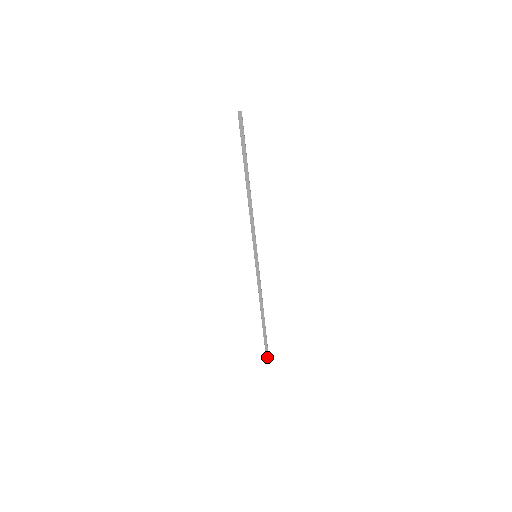
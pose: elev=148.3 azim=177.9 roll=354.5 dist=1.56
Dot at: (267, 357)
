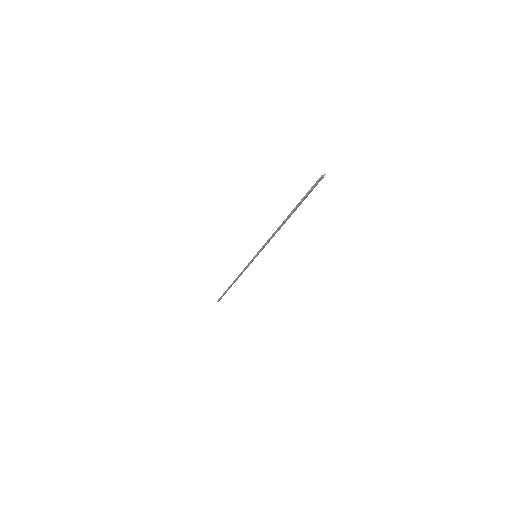
Dot at: (219, 300)
